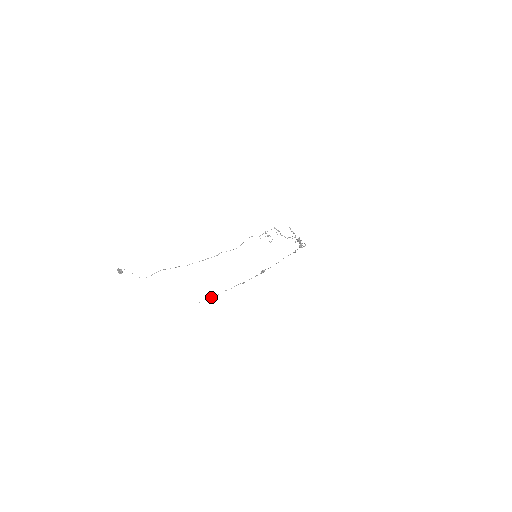
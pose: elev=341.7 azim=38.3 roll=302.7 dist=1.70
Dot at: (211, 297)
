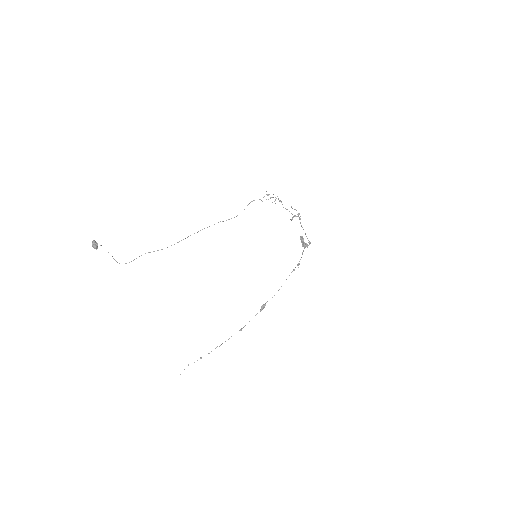
Dot at: (200, 357)
